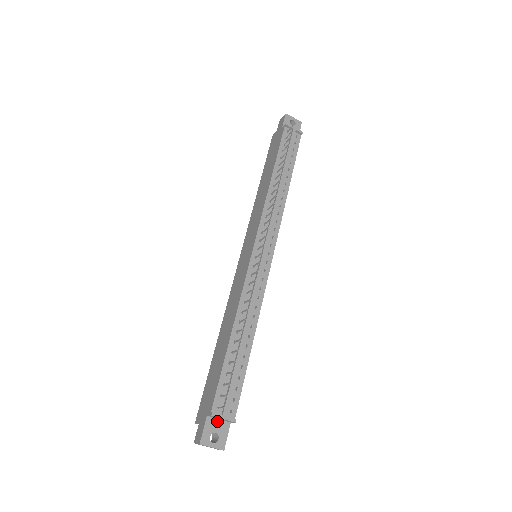
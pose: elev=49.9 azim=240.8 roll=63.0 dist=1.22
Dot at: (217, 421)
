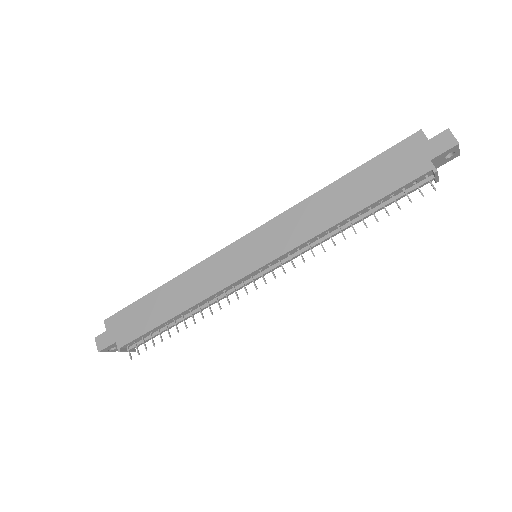
Dot at: occluded
